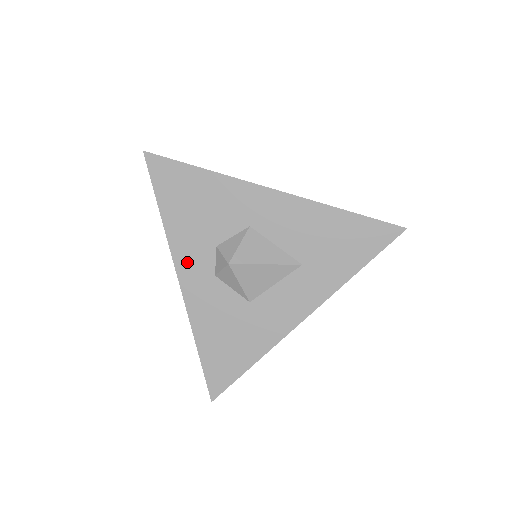
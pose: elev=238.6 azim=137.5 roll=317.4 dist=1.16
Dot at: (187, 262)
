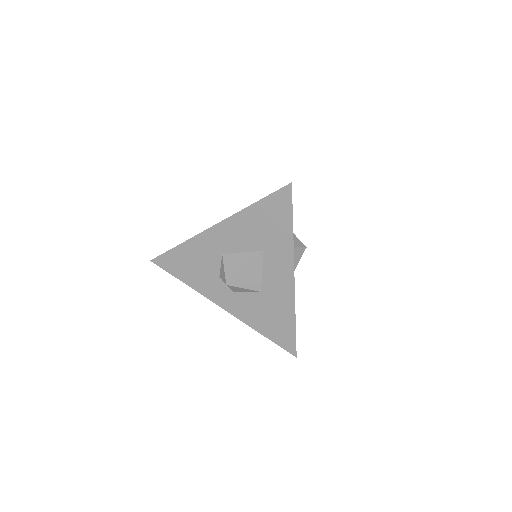
Dot at: (216, 296)
